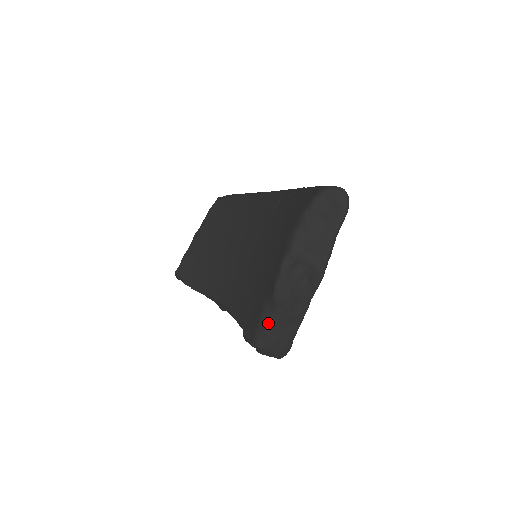
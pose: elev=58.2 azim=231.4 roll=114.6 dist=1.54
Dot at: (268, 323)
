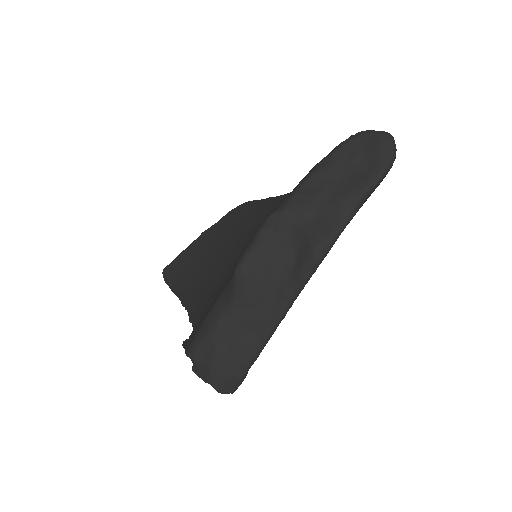
Dot at: (217, 318)
